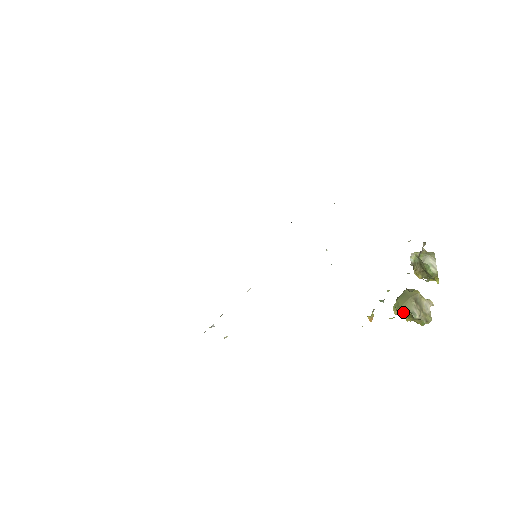
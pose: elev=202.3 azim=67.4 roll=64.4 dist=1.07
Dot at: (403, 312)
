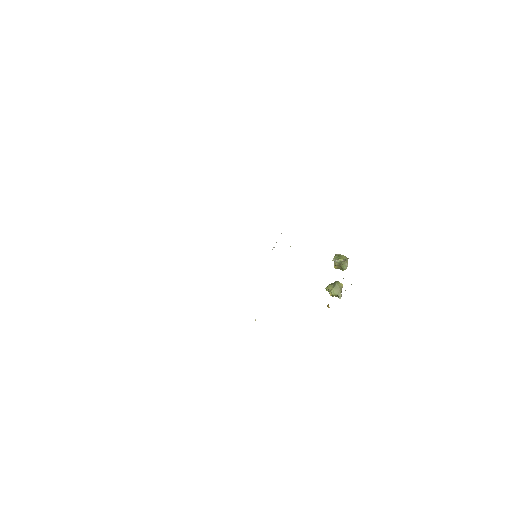
Dot at: occluded
